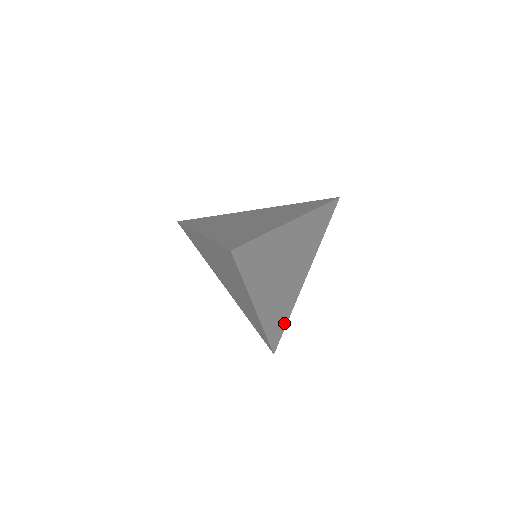
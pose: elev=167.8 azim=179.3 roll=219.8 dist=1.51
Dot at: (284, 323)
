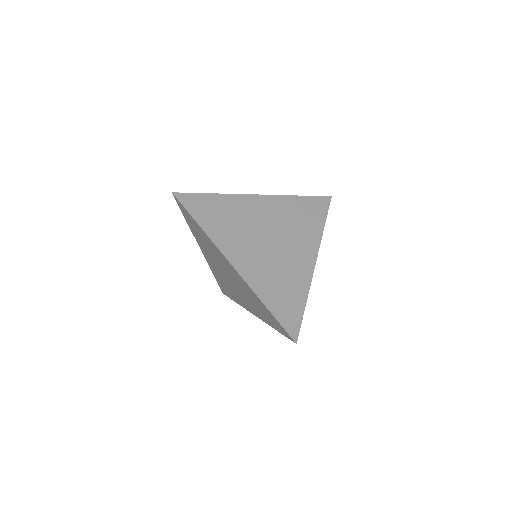
Dot at: occluded
